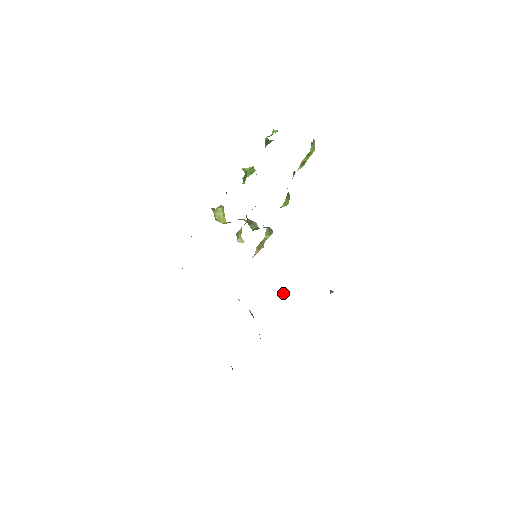
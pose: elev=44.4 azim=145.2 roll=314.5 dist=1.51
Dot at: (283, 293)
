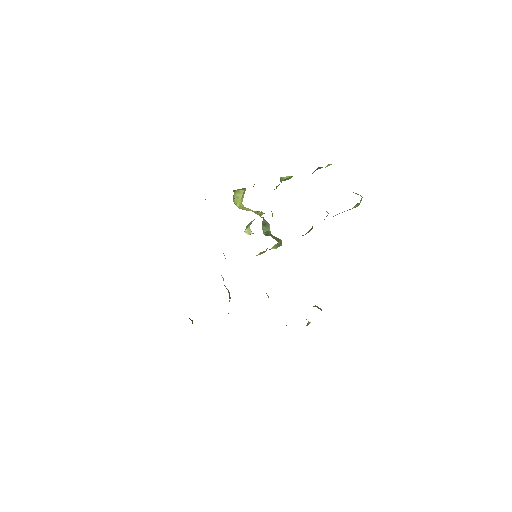
Dot at: occluded
